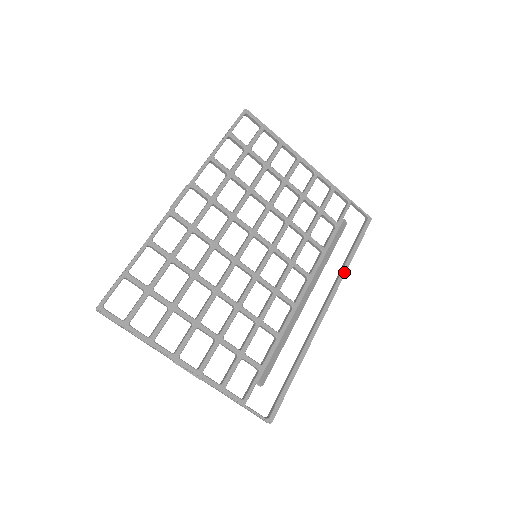
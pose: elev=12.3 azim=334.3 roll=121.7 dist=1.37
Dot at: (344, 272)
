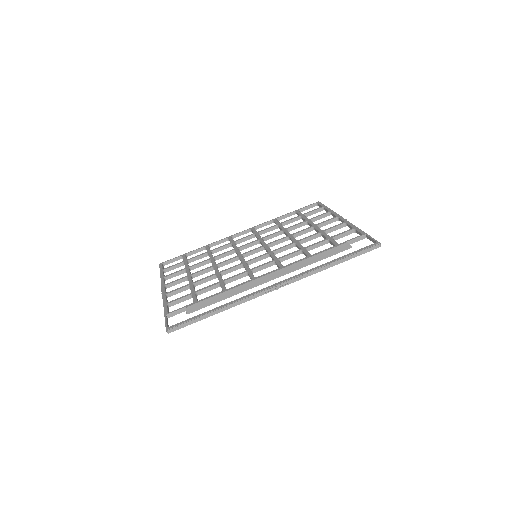
Dot at: (315, 268)
